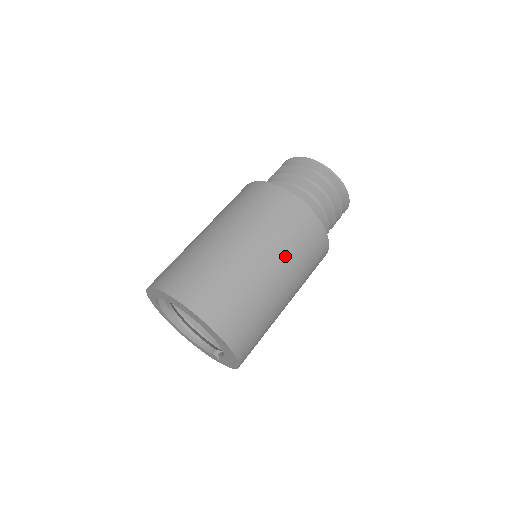
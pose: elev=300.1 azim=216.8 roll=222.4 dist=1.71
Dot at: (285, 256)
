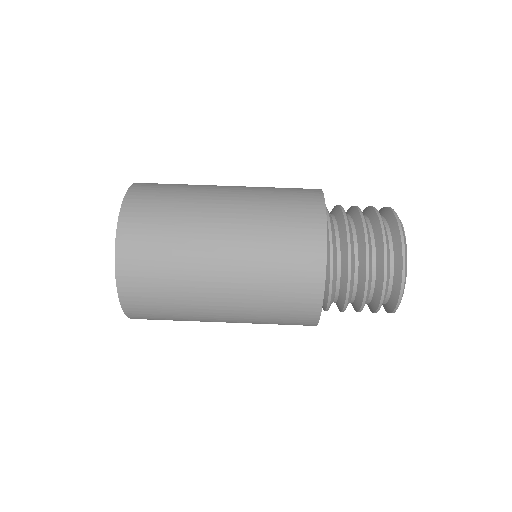
Dot at: (249, 283)
